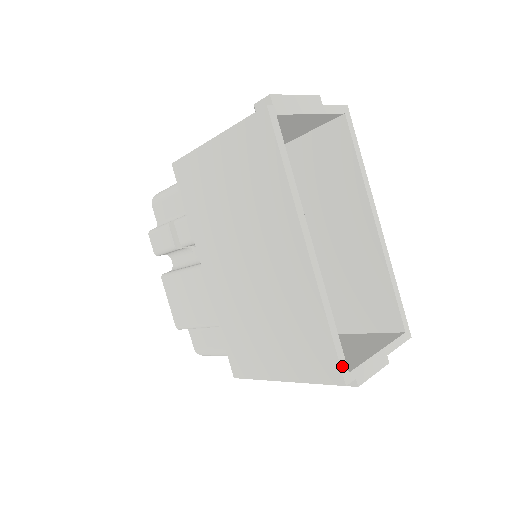
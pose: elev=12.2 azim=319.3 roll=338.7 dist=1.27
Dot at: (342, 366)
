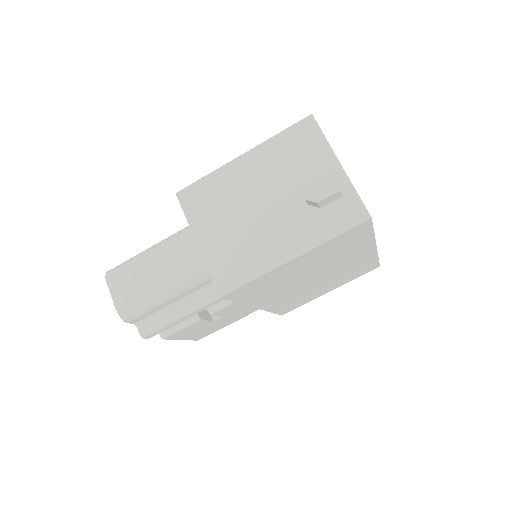
Dot at: occluded
